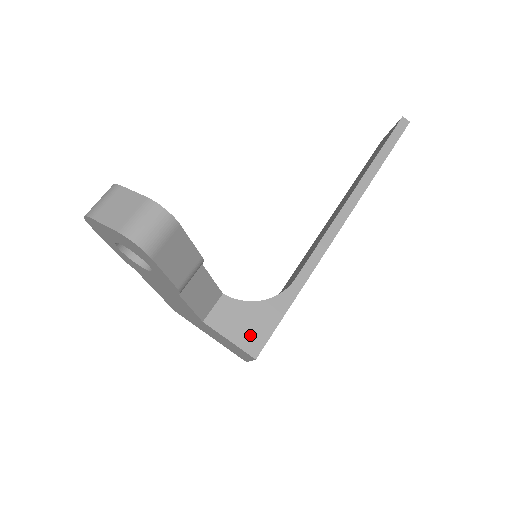
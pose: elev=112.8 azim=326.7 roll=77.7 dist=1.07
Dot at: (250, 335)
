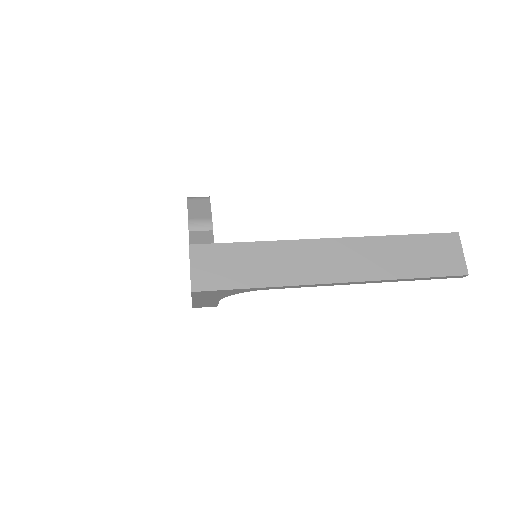
Dot at: occluded
